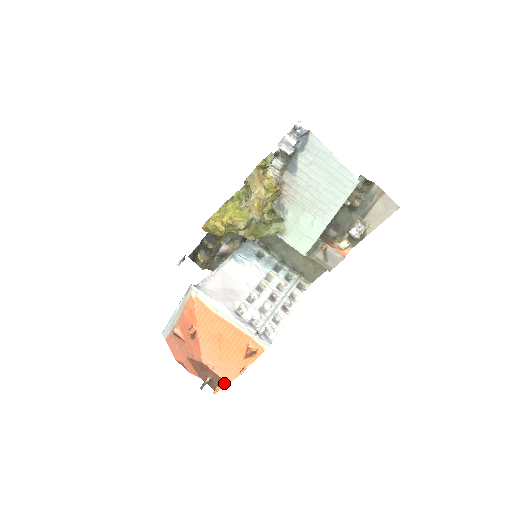
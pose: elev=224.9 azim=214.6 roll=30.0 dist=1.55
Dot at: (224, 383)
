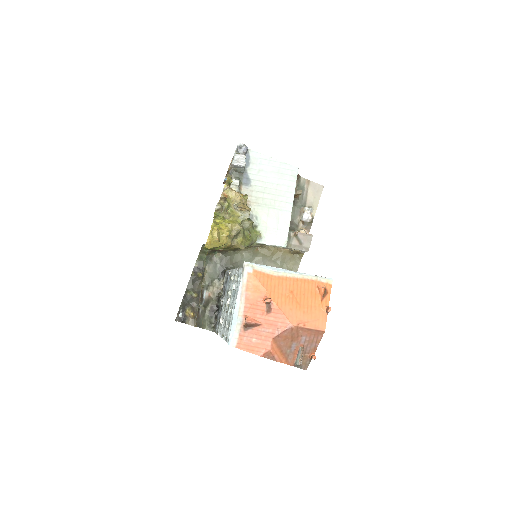
Dot at: (318, 337)
